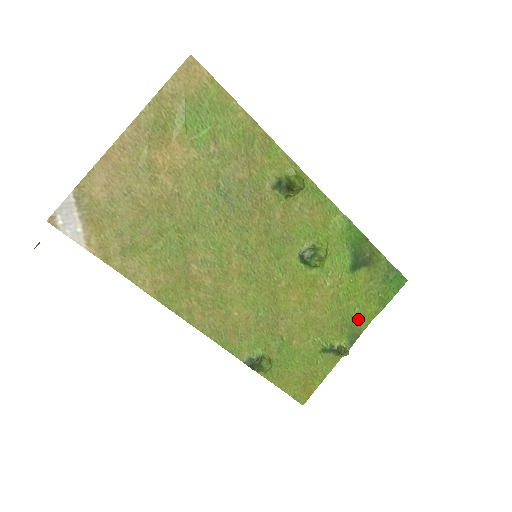
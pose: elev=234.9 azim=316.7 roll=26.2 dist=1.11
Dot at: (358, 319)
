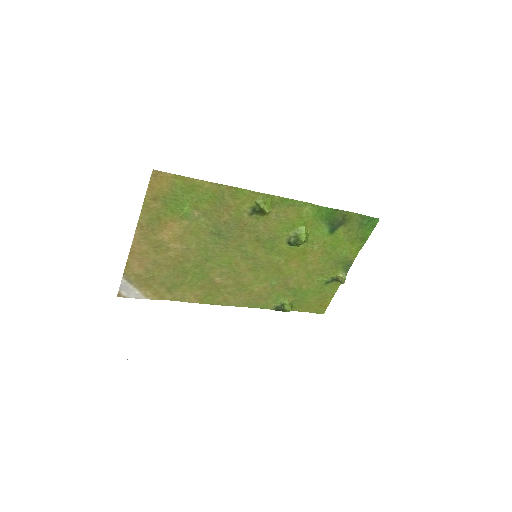
Dot at: (347, 256)
